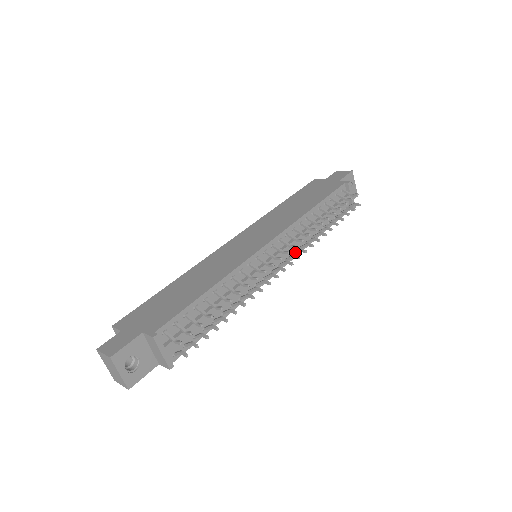
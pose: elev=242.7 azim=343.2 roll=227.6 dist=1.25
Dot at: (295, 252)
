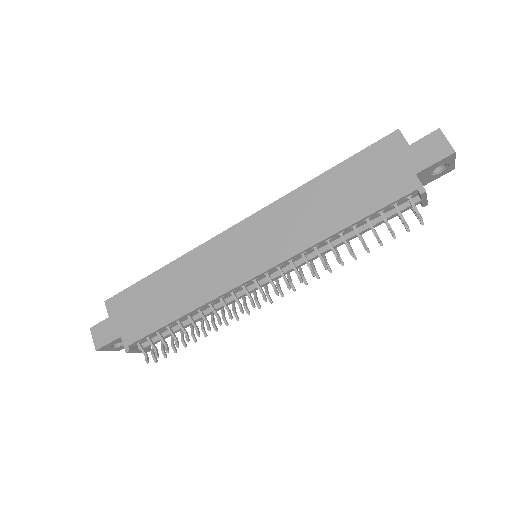
Dot at: (299, 270)
